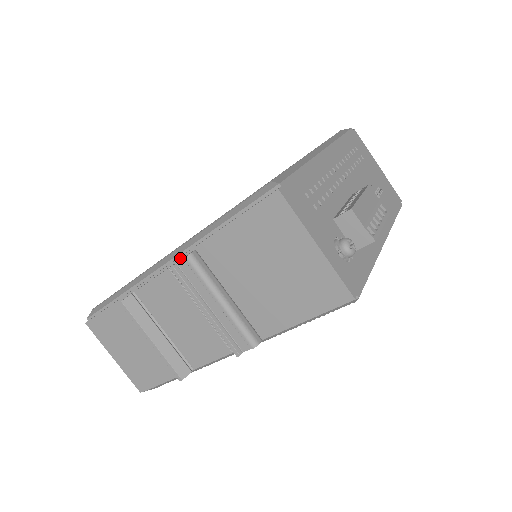
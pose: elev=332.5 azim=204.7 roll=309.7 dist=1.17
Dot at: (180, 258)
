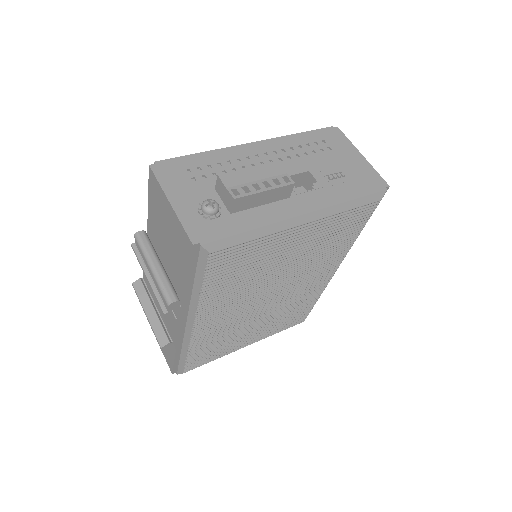
Dot at: occluded
